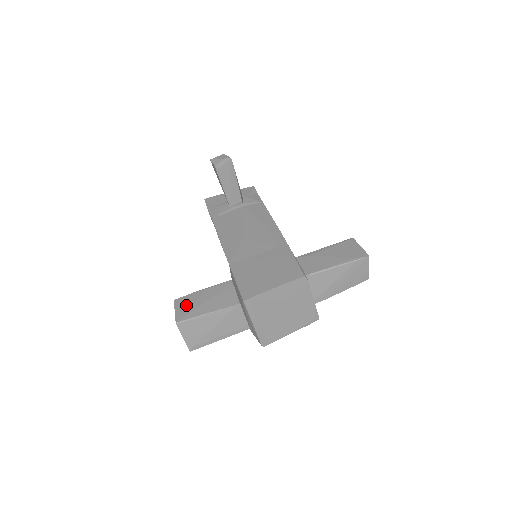
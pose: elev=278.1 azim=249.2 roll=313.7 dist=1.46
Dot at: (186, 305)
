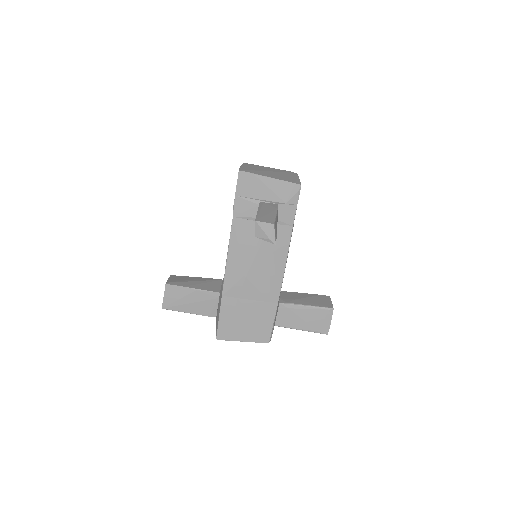
Dot at: (174, 297)
